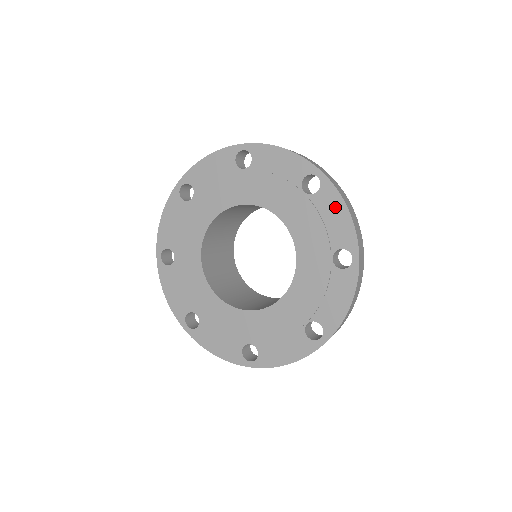
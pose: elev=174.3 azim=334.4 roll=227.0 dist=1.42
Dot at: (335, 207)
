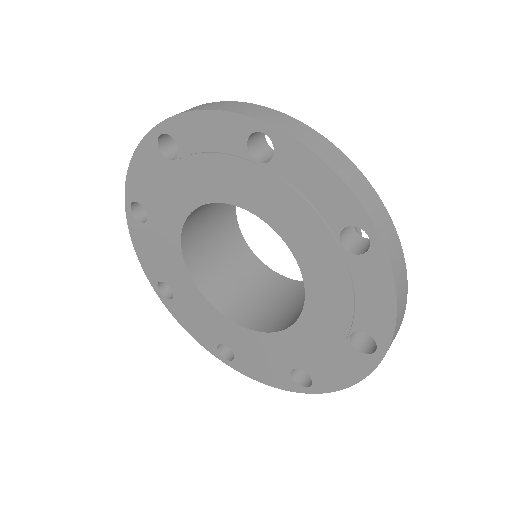
Dot at: (308, 169)
